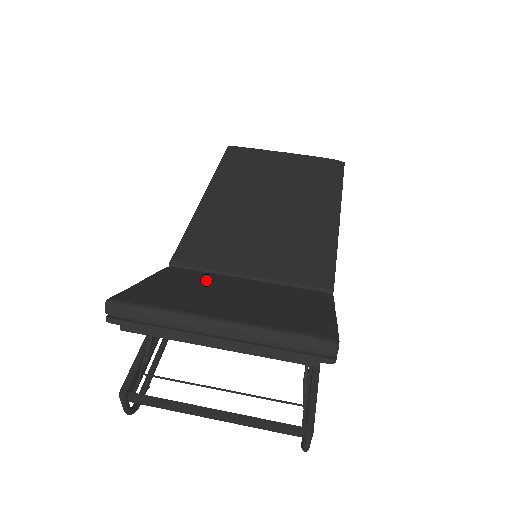
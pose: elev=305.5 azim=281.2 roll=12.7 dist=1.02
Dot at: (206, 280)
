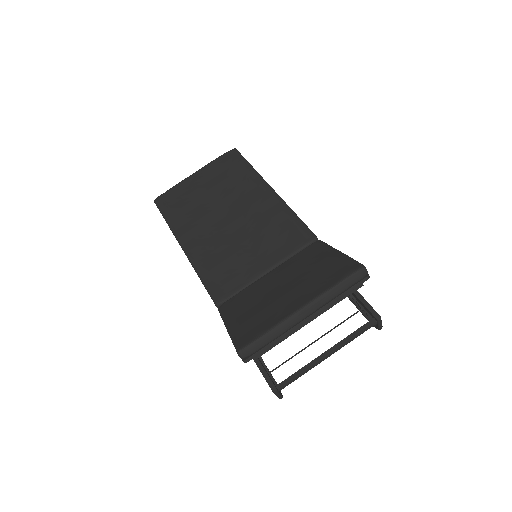
Dot at: (253, 295)
